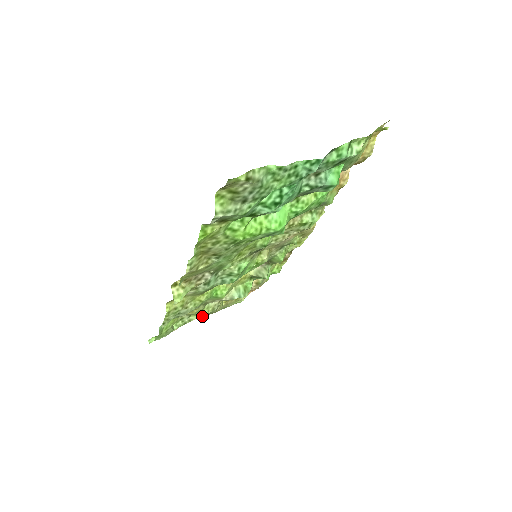
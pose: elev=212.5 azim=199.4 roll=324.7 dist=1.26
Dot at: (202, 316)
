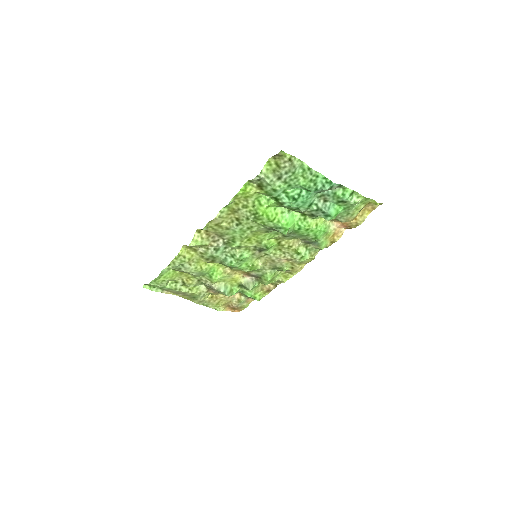
Dot at: (187, 299)
